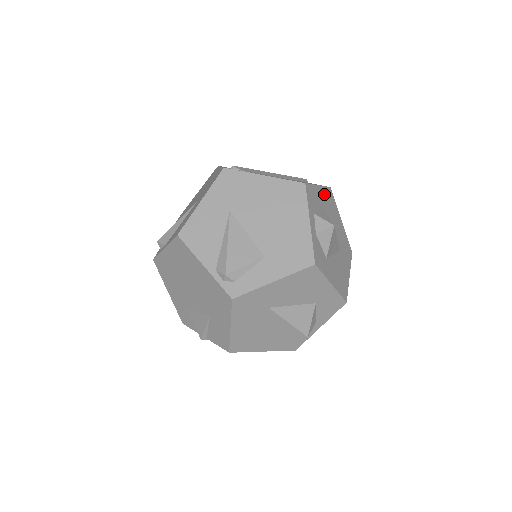
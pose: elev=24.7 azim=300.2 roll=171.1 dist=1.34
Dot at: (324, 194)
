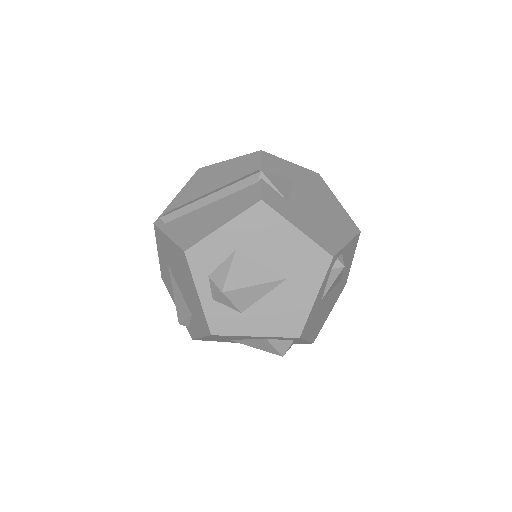
Dot at: (239, 227)
